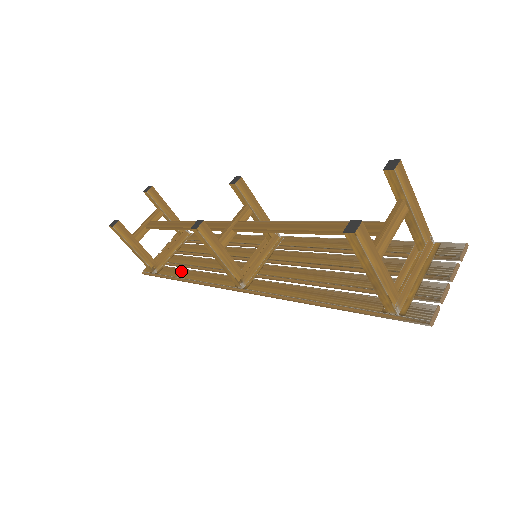
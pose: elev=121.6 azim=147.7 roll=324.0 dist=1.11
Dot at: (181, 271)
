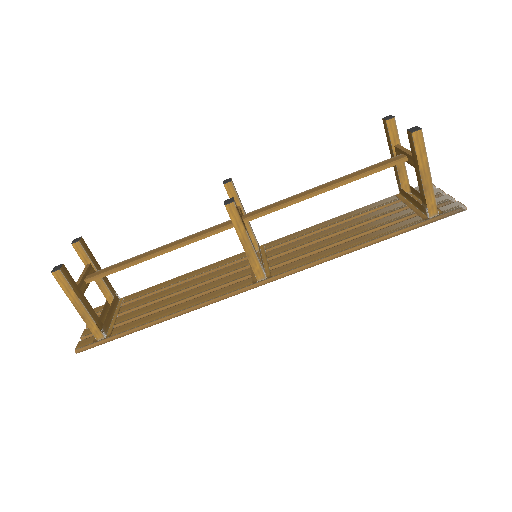
Dot at: (151, 316)
